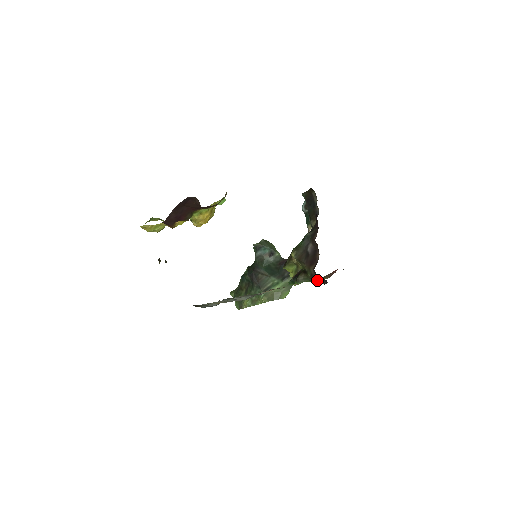
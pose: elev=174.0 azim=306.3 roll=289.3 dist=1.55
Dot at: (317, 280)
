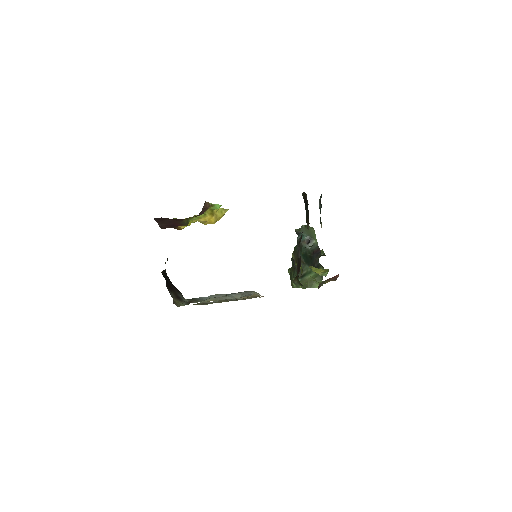
Dot at: occluded
